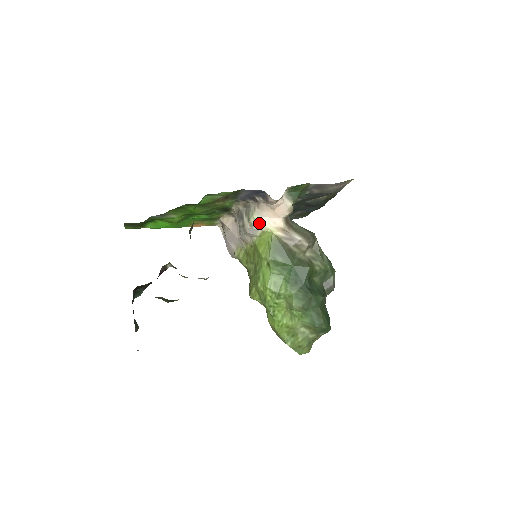
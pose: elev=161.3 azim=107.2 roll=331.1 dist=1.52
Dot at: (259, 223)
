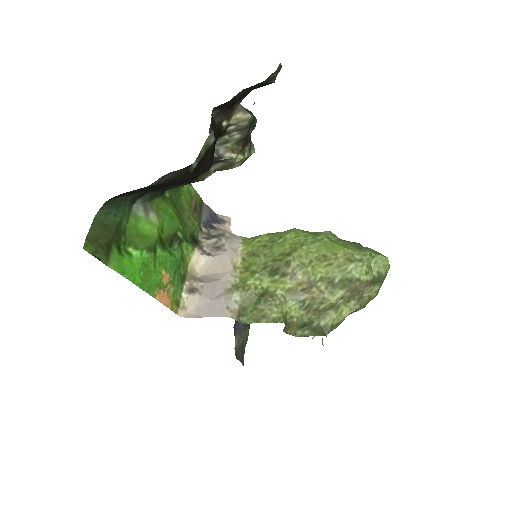
Dot at: occluded
